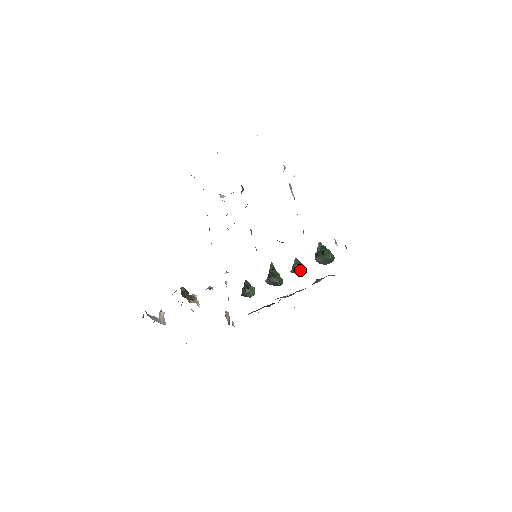
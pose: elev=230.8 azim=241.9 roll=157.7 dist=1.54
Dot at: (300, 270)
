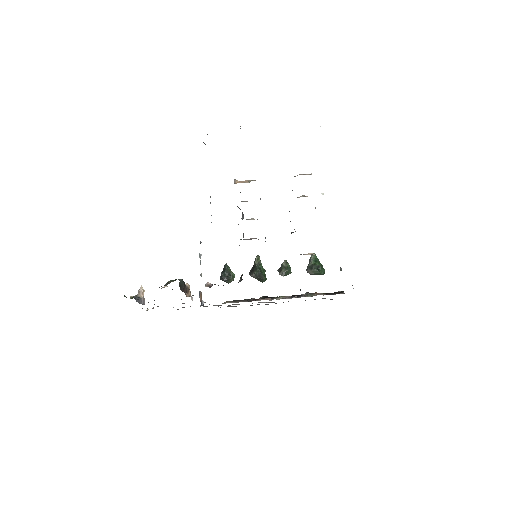
Dot at: (288, 274)
